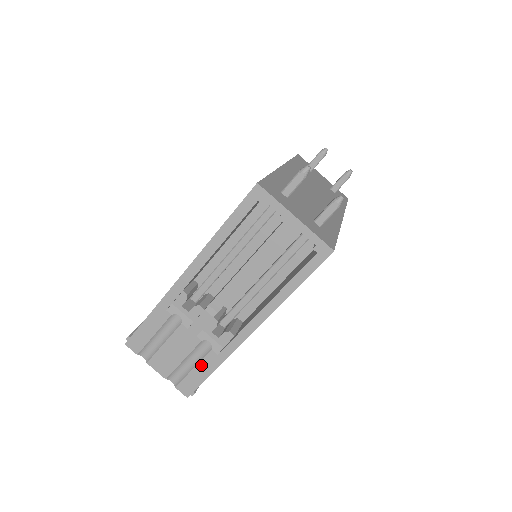
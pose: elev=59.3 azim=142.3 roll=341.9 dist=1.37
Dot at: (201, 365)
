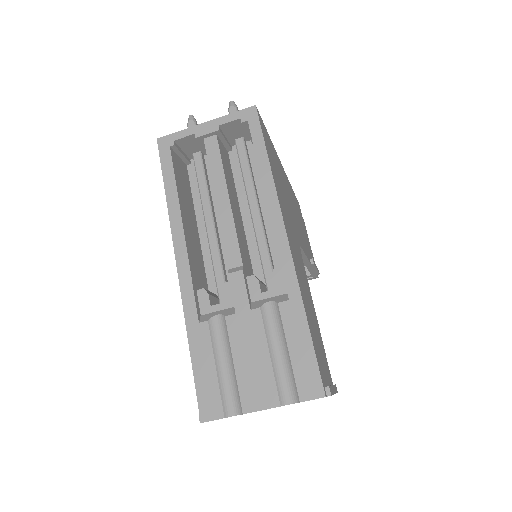
Dot at: (290, 334)
